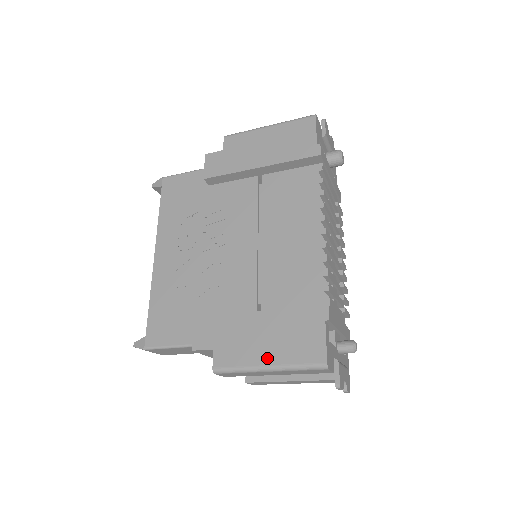
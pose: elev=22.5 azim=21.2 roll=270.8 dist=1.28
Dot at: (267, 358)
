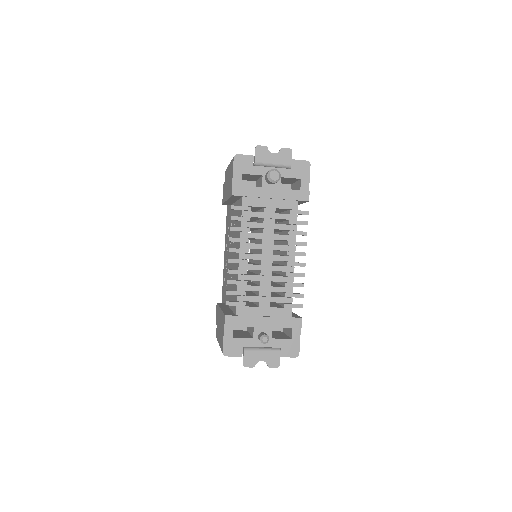
Dot at: (219, 339)
